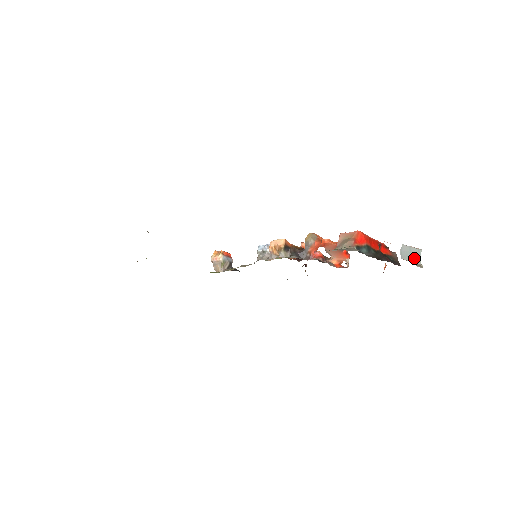
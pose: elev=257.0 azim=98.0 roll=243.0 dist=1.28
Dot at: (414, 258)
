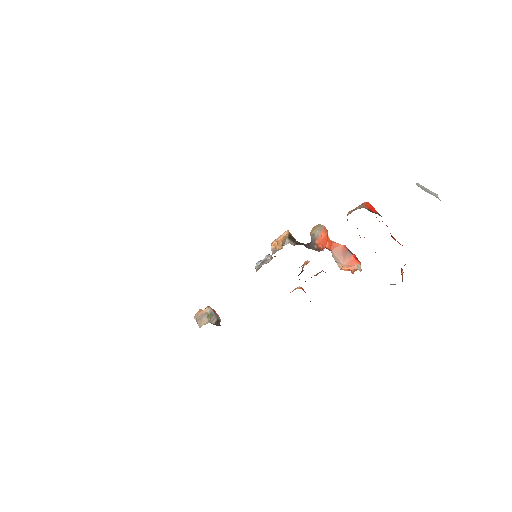
Dot at: (433, 195)
